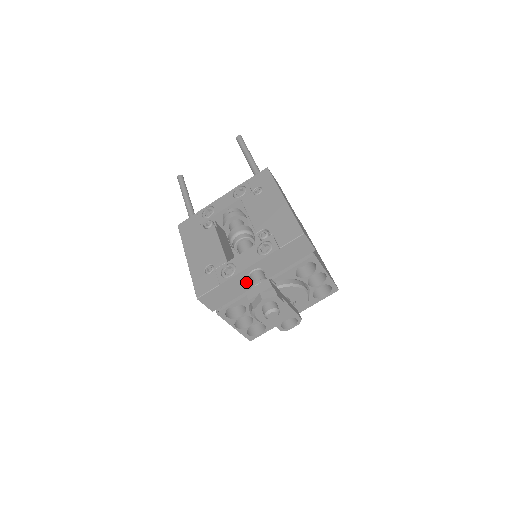
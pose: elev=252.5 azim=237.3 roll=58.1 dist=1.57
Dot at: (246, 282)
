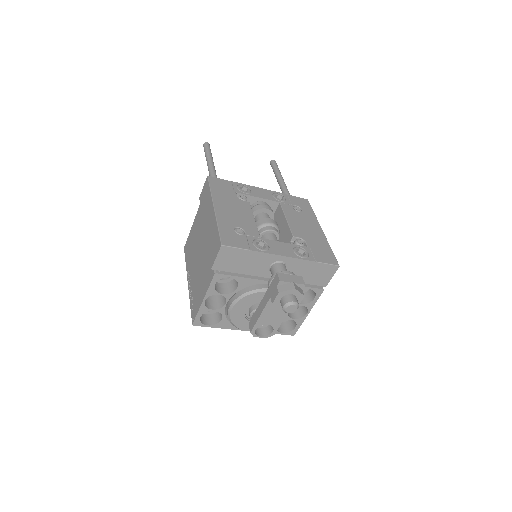
Dot at: (264, 267)
